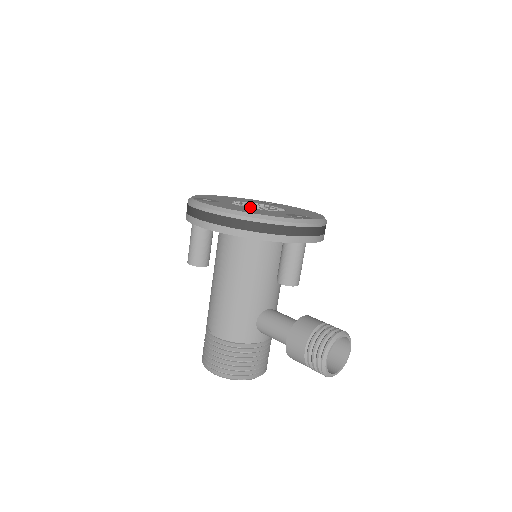
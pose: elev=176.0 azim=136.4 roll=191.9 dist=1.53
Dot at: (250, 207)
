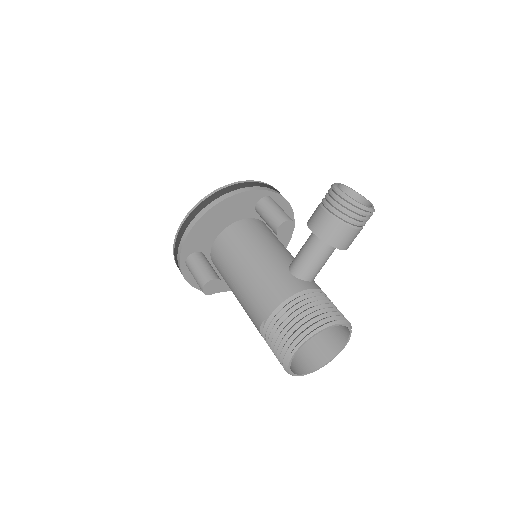
Dot at: occluded
